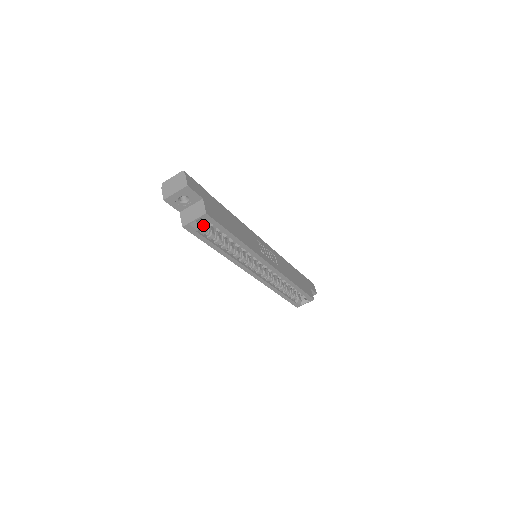
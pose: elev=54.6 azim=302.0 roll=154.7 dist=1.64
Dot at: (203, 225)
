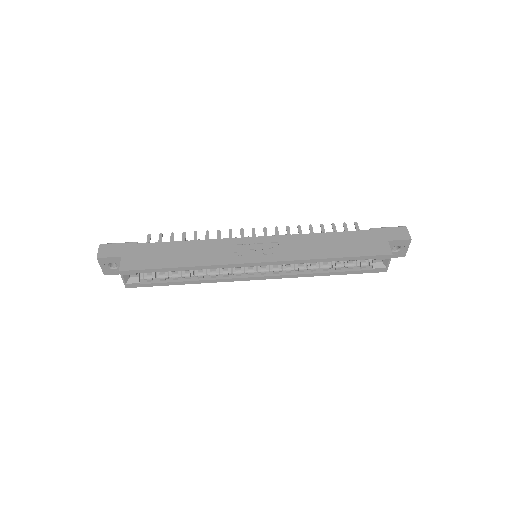
Dot at: (147, 274)
